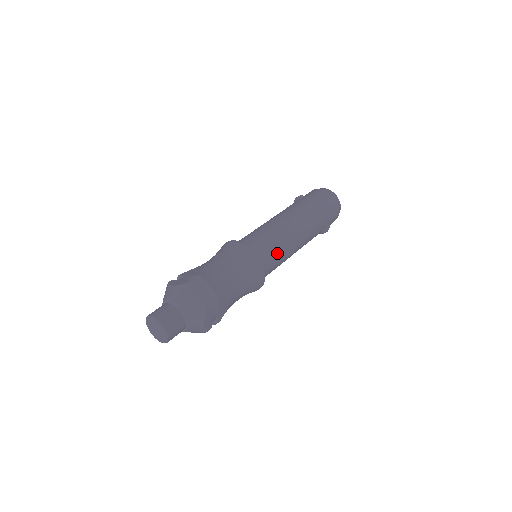
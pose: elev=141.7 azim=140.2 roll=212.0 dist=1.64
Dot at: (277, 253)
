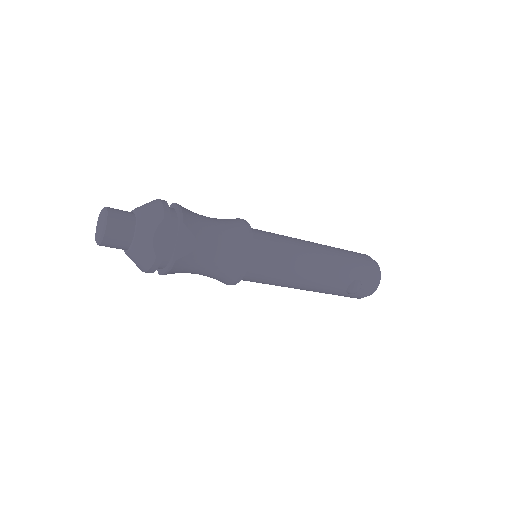
Dot at: (279, 249)
